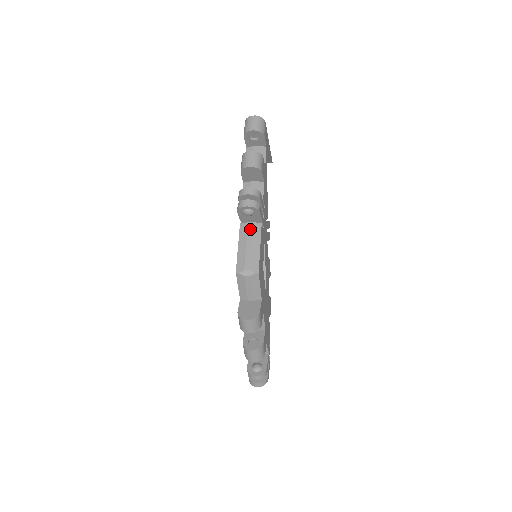
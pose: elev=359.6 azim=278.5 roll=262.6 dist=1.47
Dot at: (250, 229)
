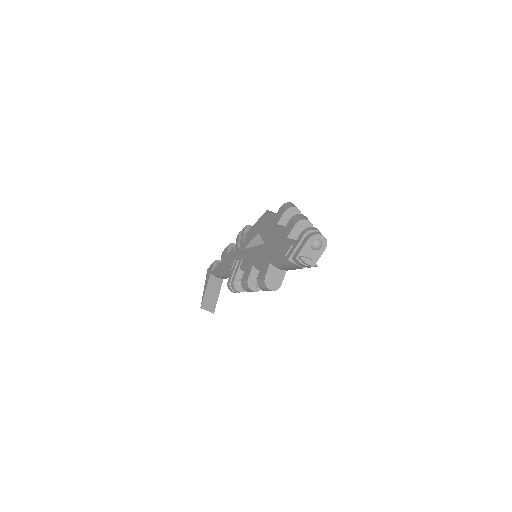
Dot at: occluded
